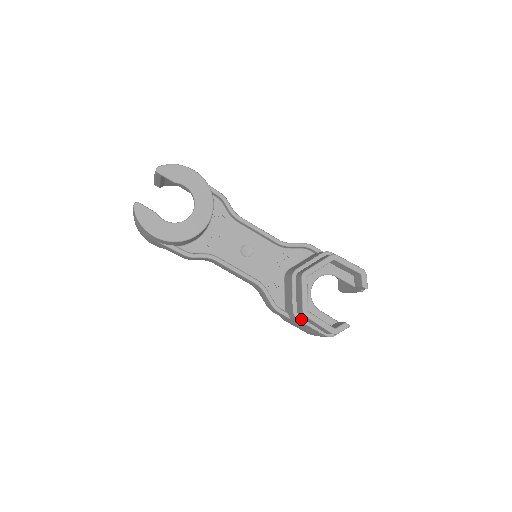
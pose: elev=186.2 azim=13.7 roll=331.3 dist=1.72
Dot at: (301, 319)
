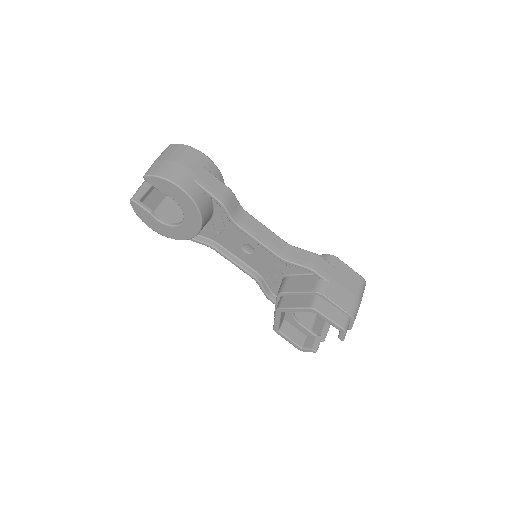
Dot at: occluded
